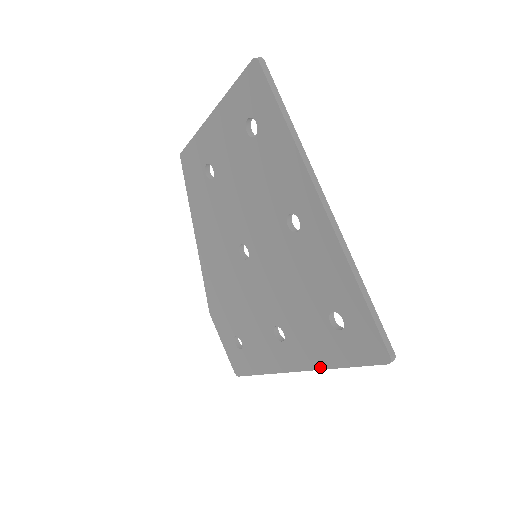
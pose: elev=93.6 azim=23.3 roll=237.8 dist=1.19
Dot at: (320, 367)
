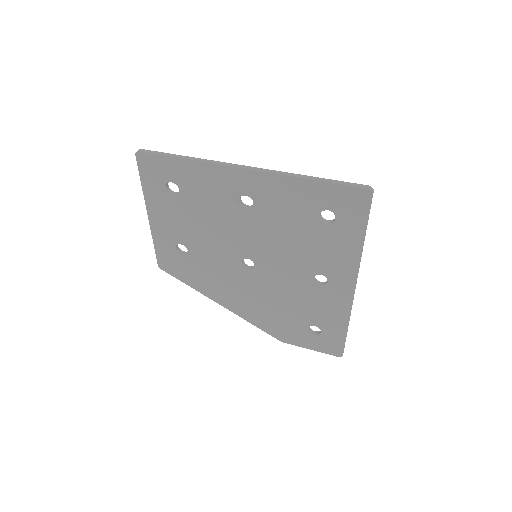
Dot at: (358, 259)
